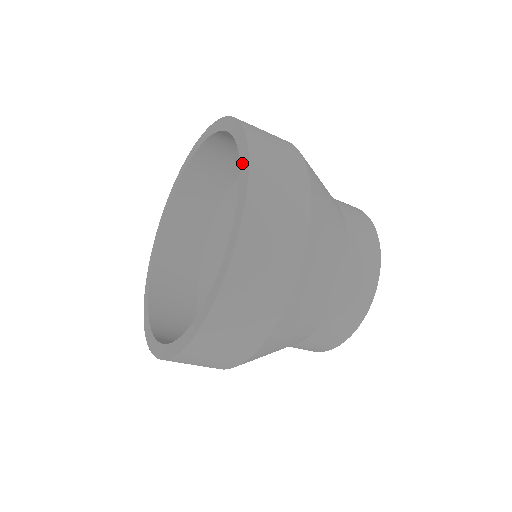
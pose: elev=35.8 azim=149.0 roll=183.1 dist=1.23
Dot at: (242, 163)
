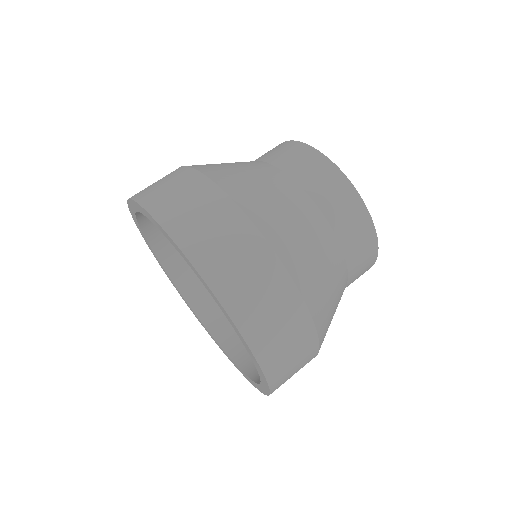
Dot at: (220, 308)
